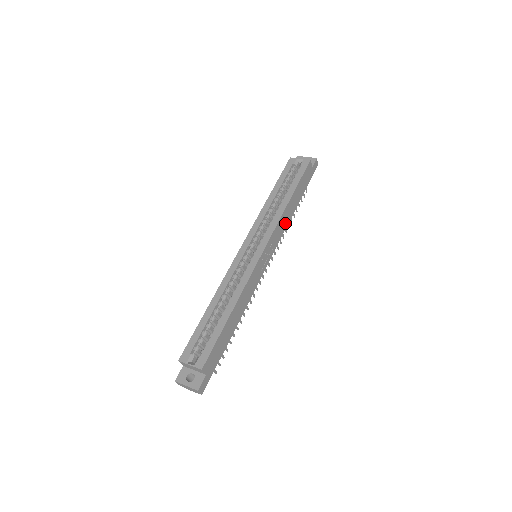
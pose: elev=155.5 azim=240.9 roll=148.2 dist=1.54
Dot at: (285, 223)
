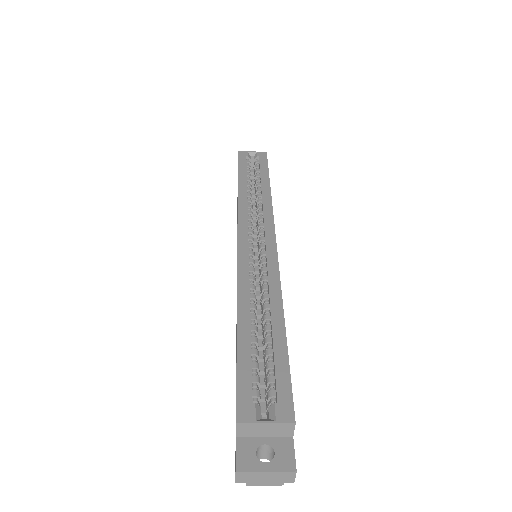
Dot at: occluded
